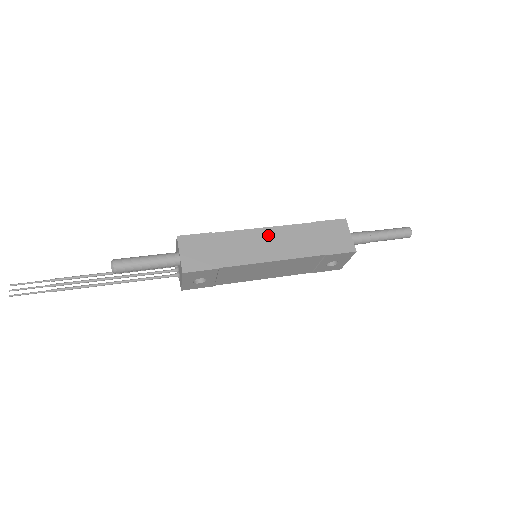
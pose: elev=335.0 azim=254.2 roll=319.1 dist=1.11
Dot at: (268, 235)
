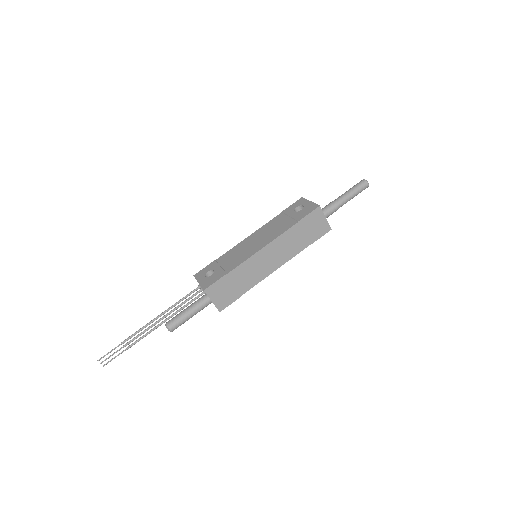
Dot at: (267, 253)
